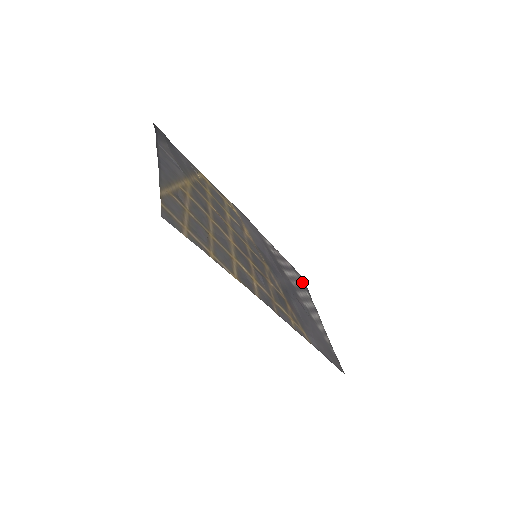
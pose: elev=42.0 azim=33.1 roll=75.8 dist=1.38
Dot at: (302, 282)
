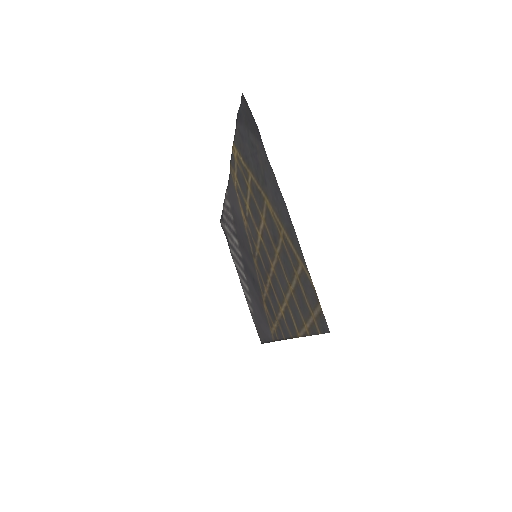
Dot at: (226, 233)
